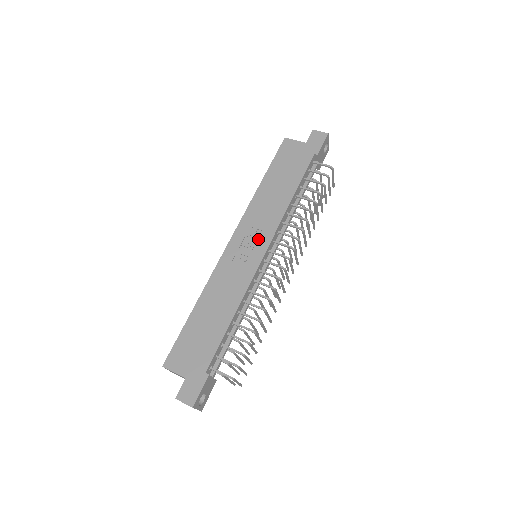
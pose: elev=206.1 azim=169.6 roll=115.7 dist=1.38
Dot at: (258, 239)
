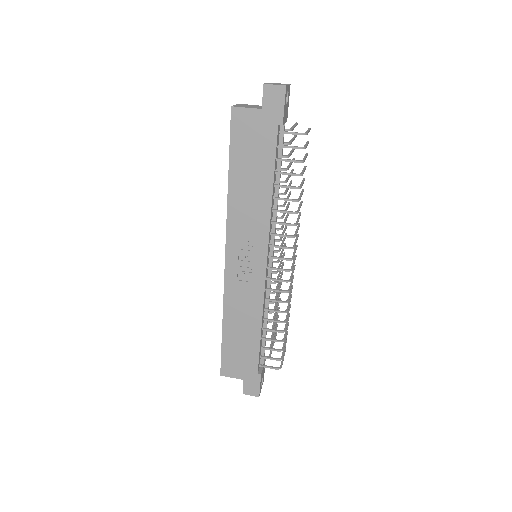
Dot at: (253, 252)
